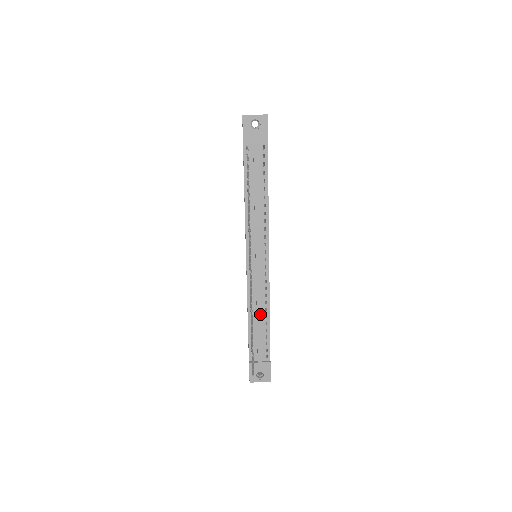
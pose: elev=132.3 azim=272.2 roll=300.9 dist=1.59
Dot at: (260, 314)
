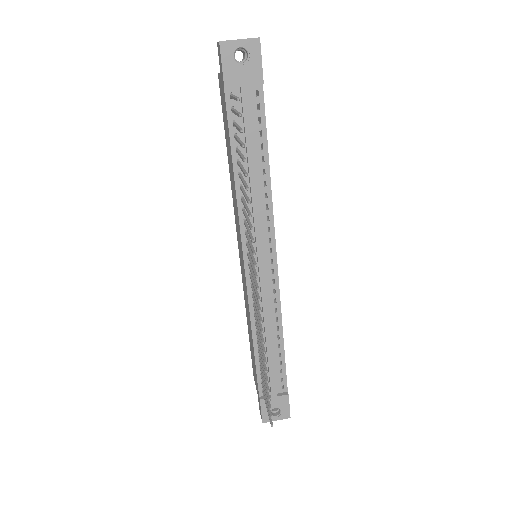
Dot at: (270, 336)
